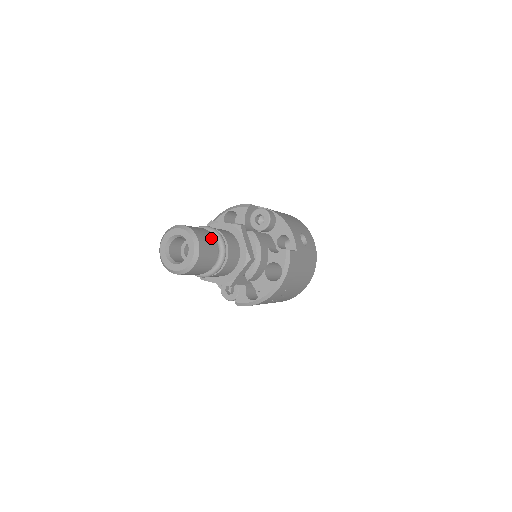
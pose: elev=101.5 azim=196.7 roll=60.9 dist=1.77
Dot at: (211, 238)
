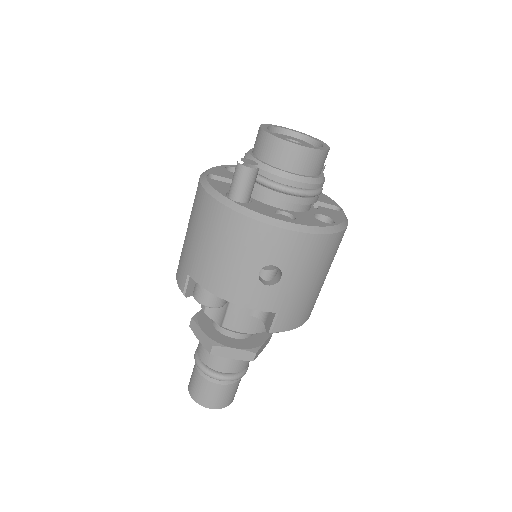
Dot at: (213, 389)
